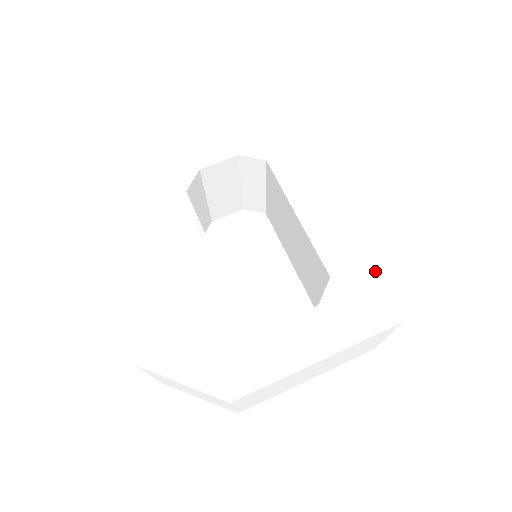
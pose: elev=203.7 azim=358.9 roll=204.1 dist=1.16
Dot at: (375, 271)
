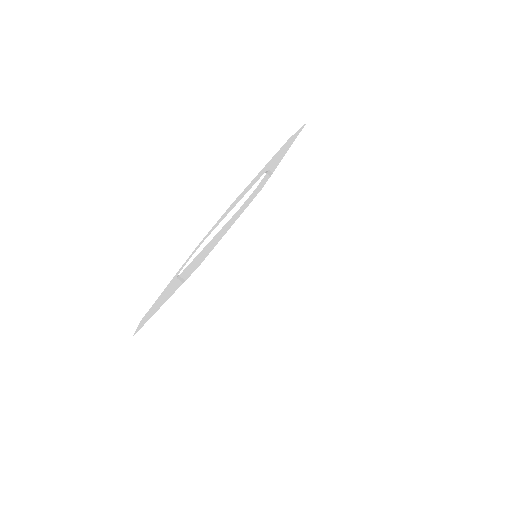
Dot at: occluded
